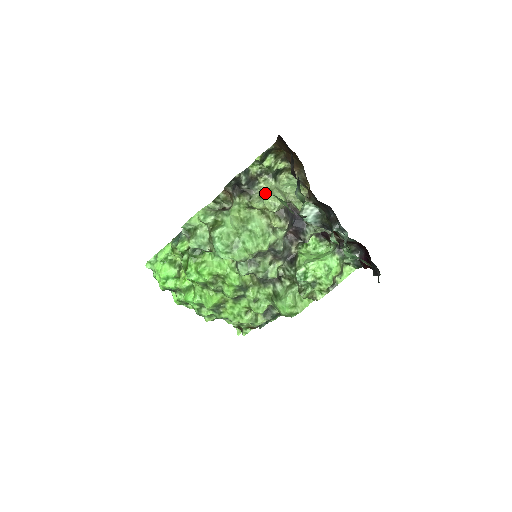
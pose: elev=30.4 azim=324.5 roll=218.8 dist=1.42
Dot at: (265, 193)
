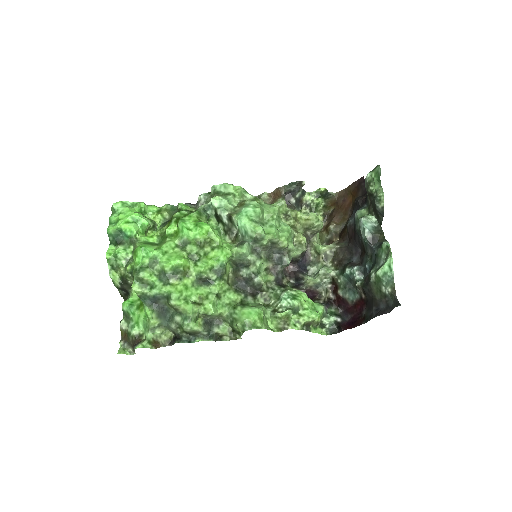
Dot at: occluded
